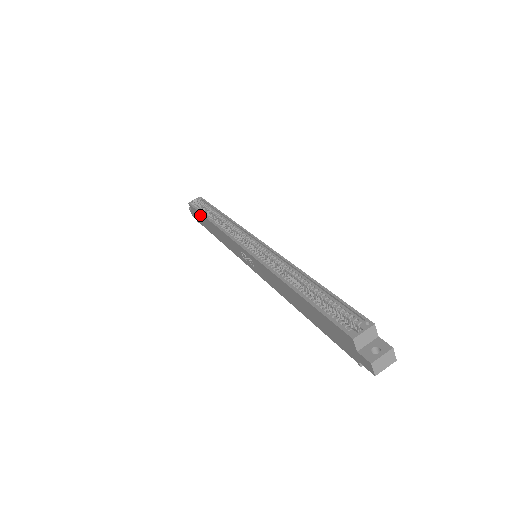
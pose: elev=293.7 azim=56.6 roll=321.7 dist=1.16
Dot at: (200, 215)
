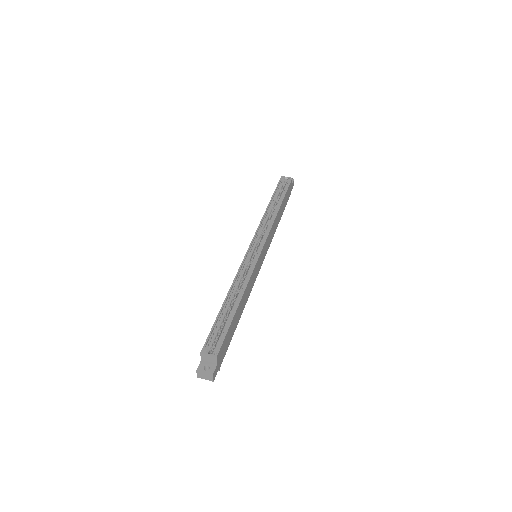
Dot at: occluded
